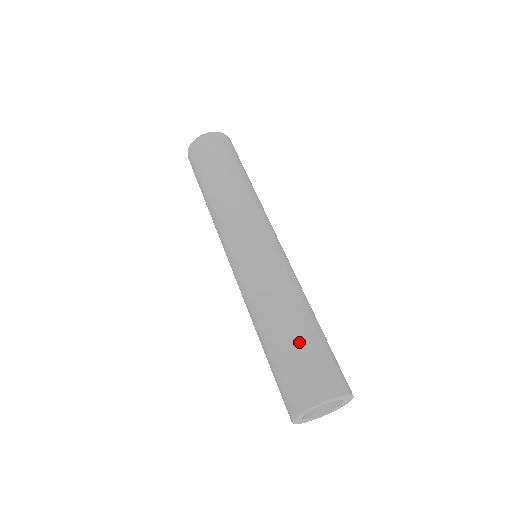
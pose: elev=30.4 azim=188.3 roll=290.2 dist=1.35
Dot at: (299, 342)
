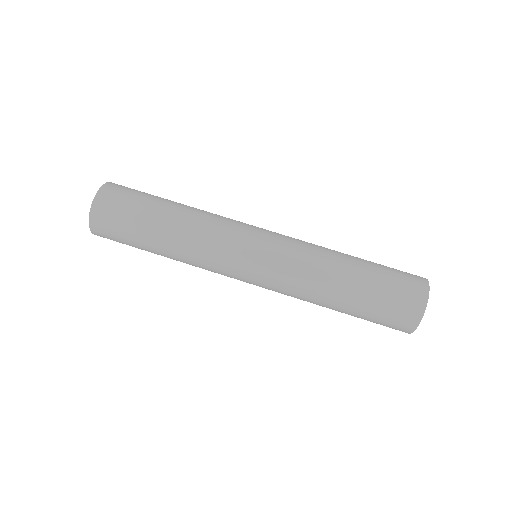
Dot at: (374, 277)
